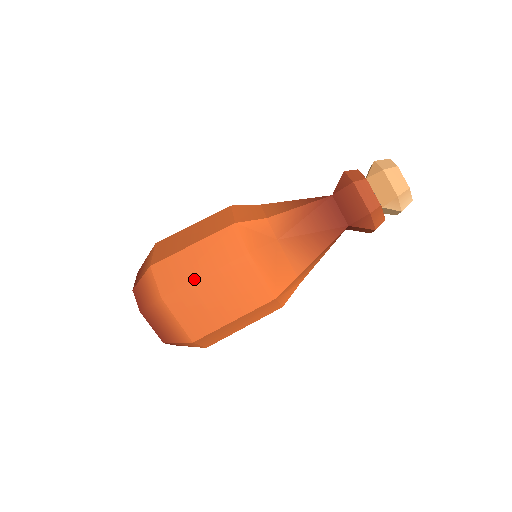
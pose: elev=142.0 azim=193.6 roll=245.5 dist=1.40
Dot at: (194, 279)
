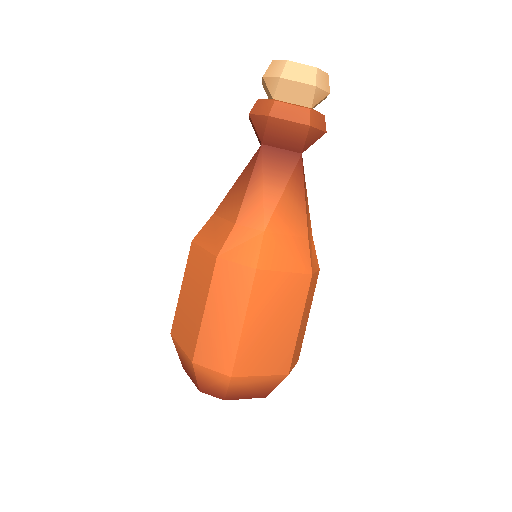
Dot at: (179, 298)
